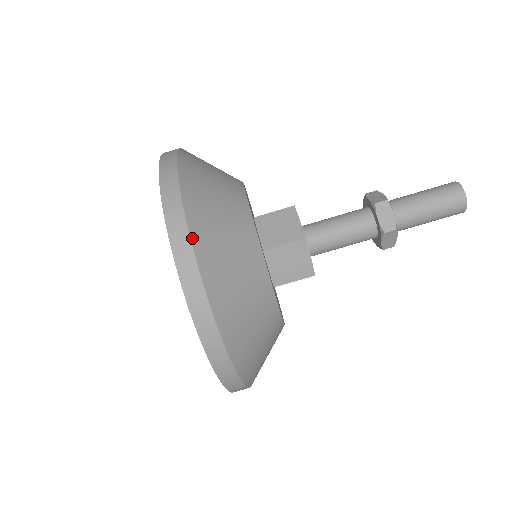
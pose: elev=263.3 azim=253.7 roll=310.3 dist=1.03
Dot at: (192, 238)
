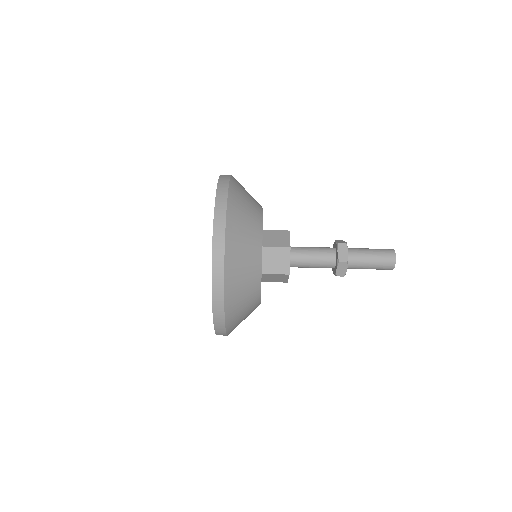
Dot at: (227, 210)
